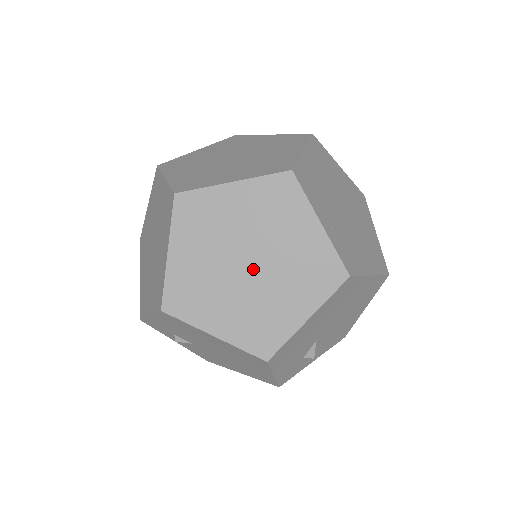
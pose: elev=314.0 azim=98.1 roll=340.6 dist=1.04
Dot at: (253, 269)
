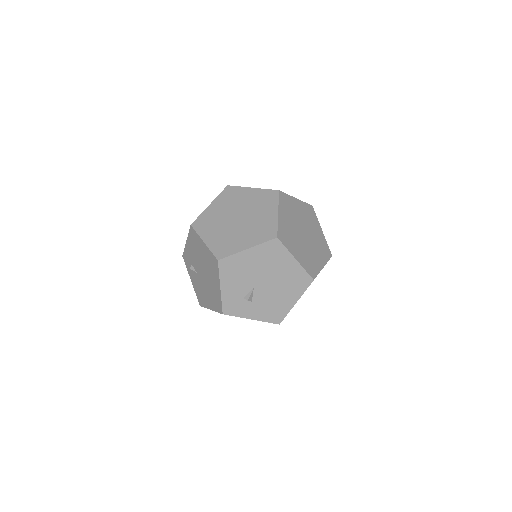
Dot at: (238, 221)
